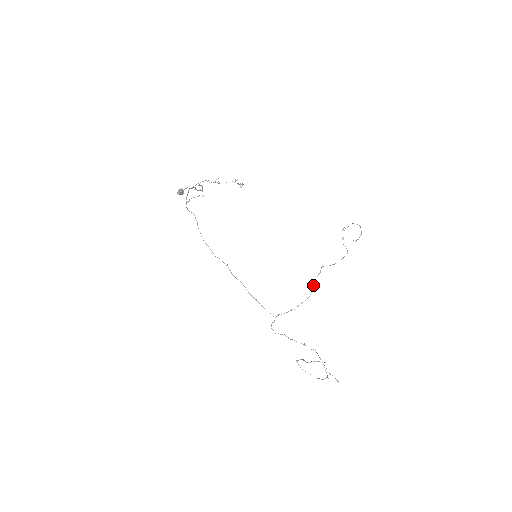
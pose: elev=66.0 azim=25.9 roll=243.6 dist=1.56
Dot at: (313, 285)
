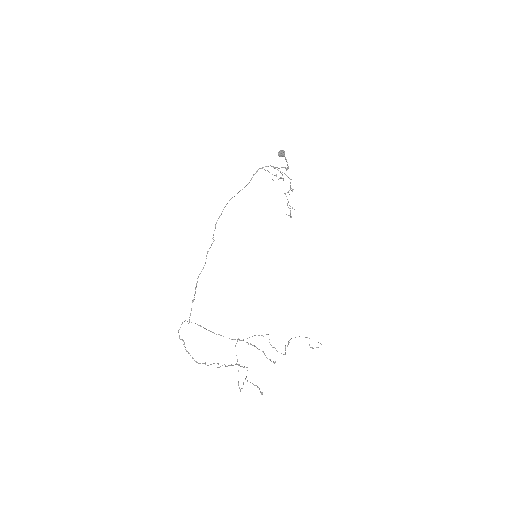
Dot at: (252, 336)
